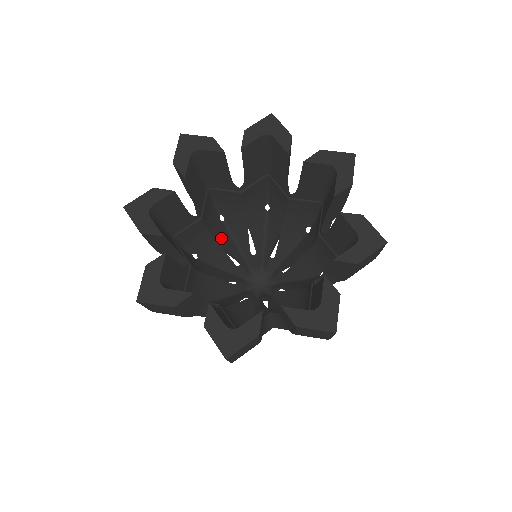
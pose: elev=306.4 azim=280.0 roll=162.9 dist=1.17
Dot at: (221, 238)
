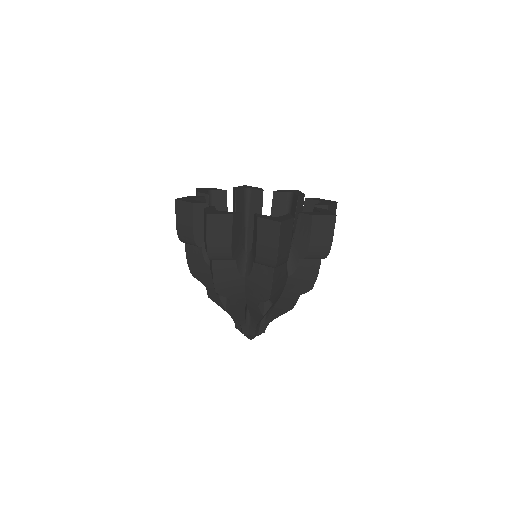
Dot at: occluded
